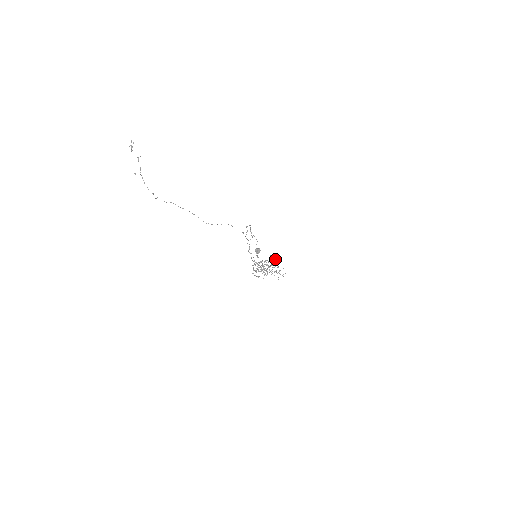
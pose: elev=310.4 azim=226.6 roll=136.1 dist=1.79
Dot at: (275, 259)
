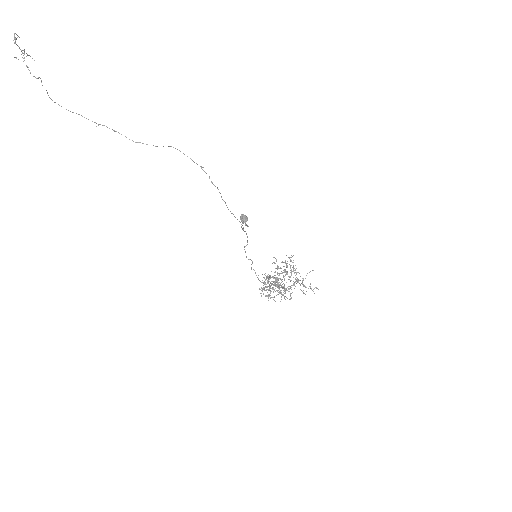
Dot at: occluded
